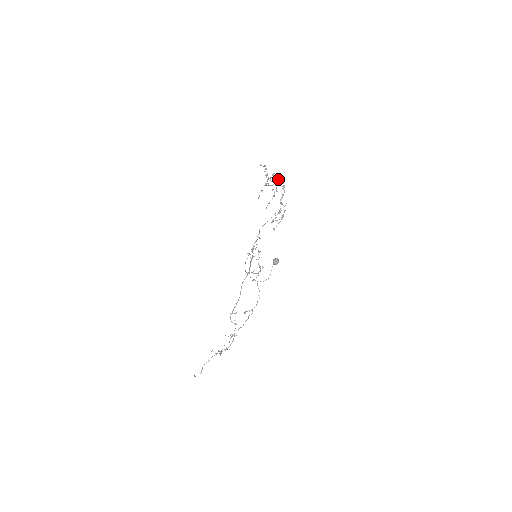
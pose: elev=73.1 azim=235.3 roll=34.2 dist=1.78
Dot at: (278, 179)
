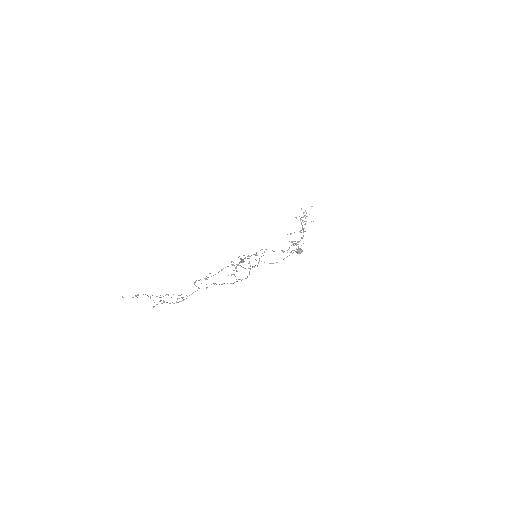
Dot at: occluded
